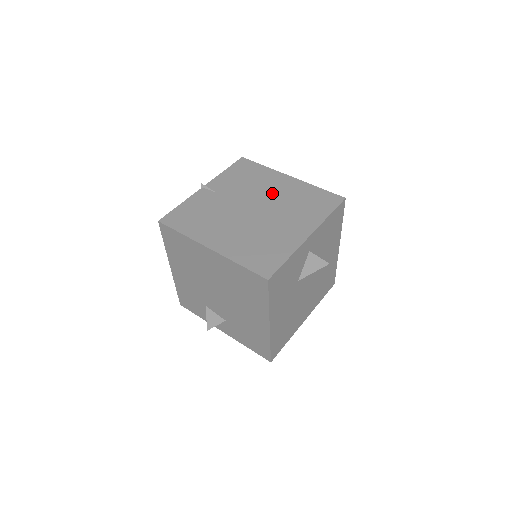
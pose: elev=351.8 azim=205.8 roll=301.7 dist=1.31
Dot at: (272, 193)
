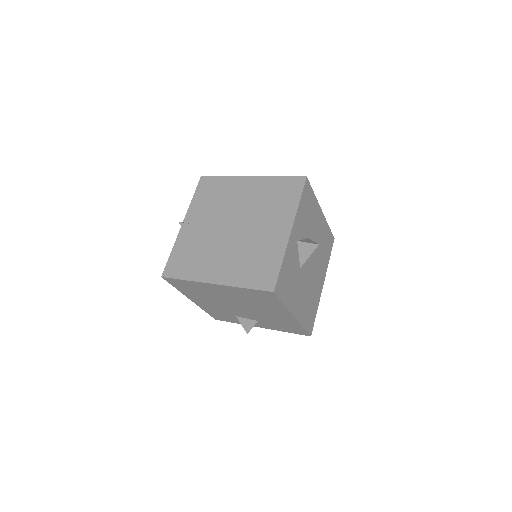
Dot at: (242, 202)
